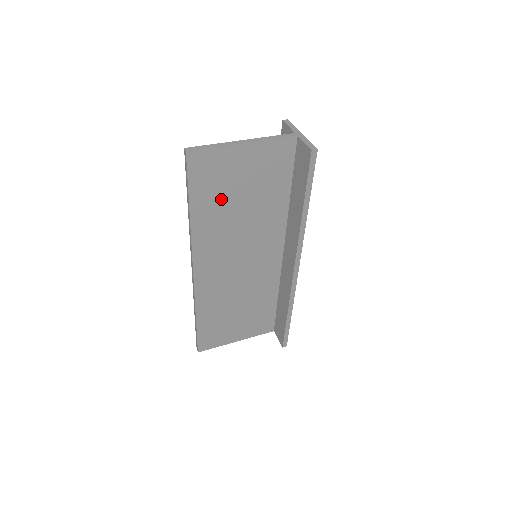
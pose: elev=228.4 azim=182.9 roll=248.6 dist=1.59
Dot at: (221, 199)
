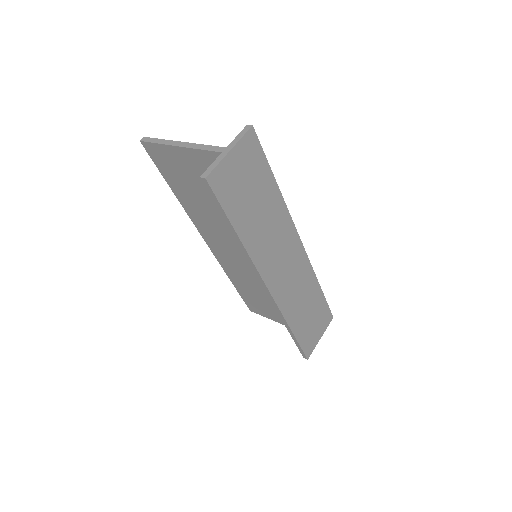
Dot at: (190, 190)
